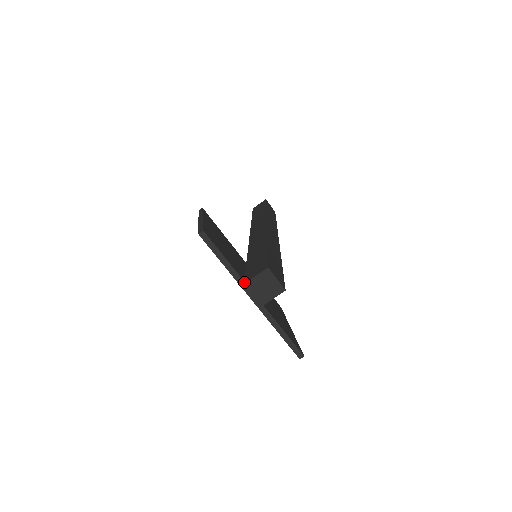
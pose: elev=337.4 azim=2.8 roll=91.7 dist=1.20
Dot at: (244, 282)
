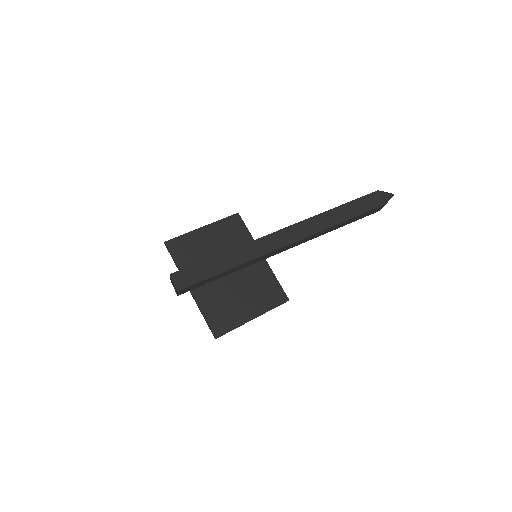
Dot at: occluded
